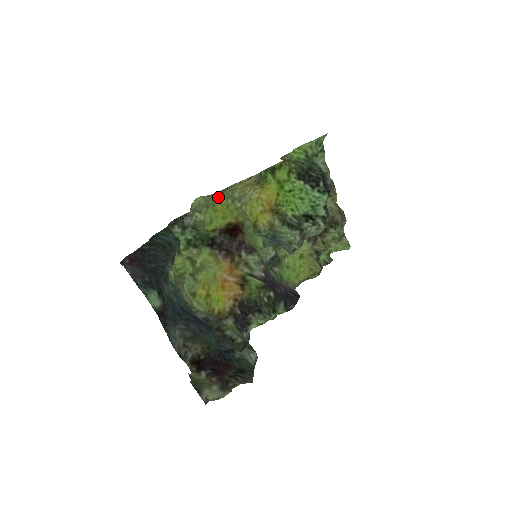
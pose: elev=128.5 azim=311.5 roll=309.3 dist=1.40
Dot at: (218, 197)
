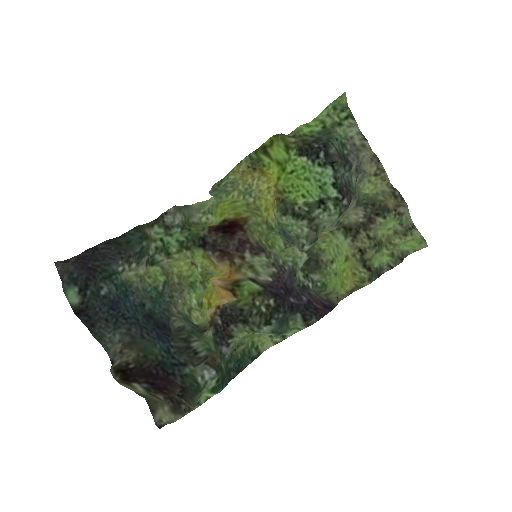
Dot at: (227, 194)
